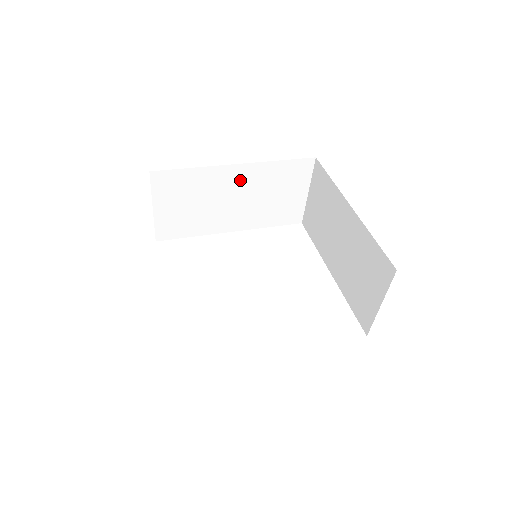
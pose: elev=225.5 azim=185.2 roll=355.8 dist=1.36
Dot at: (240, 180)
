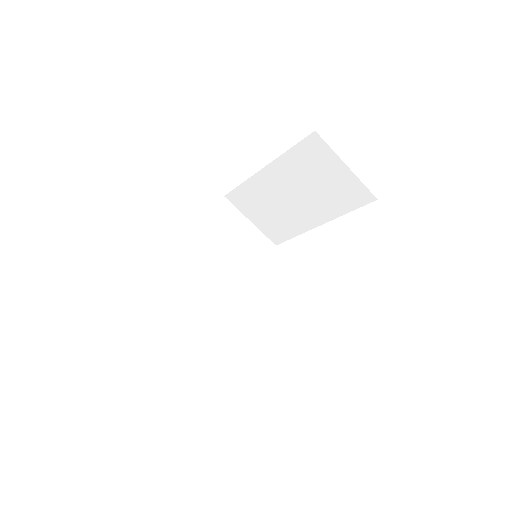
Dot at: (201, 256)
